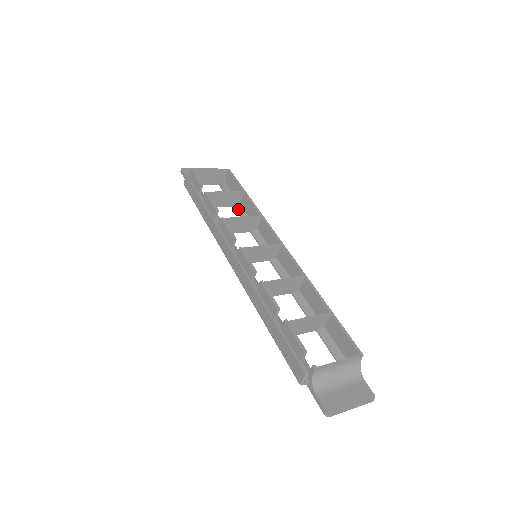
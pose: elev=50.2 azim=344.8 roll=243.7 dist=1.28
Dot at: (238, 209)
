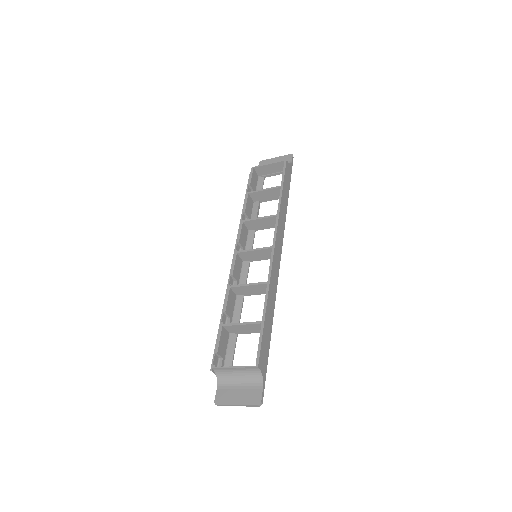
Dot at: occluded
